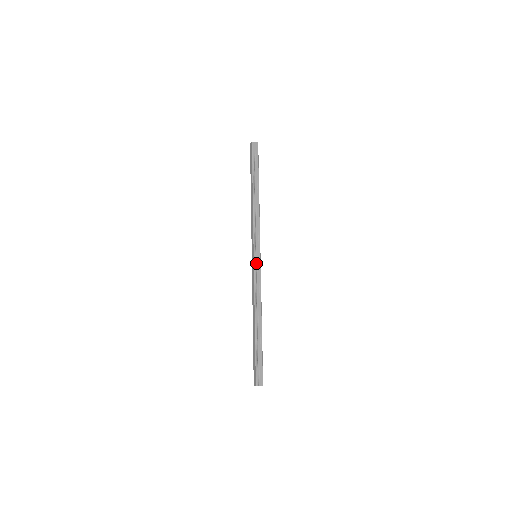
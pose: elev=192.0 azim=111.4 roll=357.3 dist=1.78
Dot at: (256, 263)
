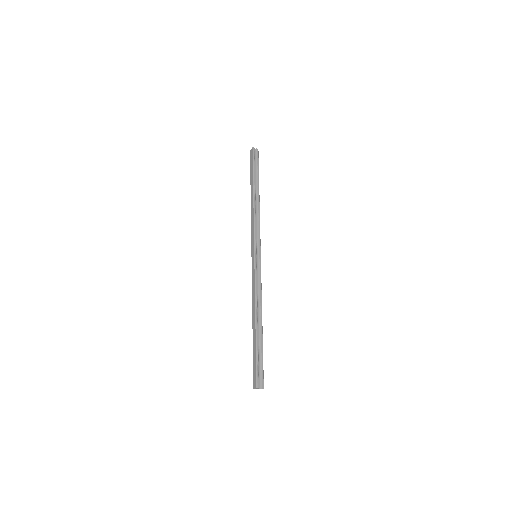
Dot at: (256, 262)
